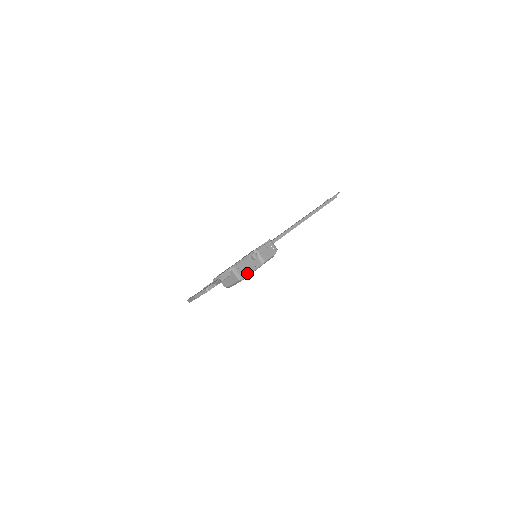
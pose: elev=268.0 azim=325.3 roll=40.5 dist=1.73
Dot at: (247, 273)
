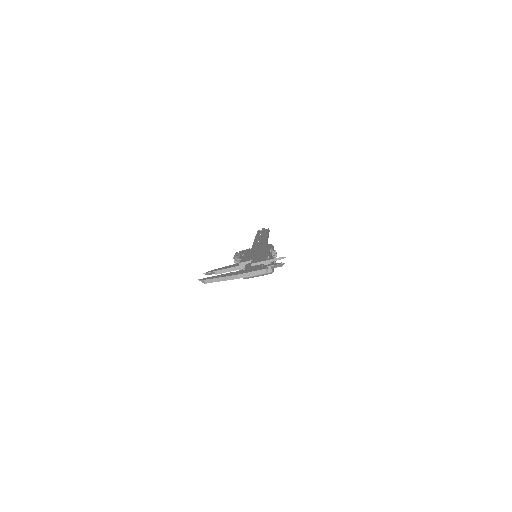
Dot at: (273, 268)
